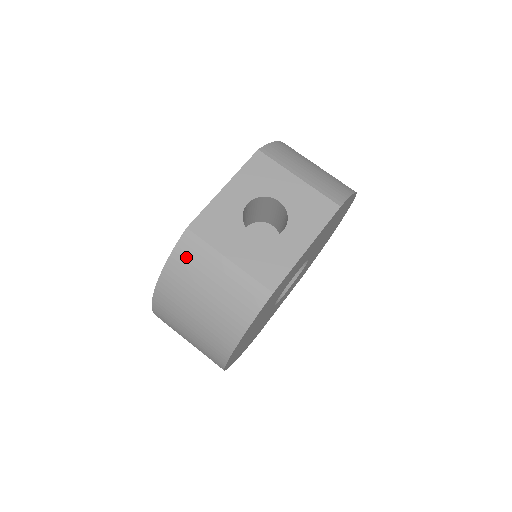
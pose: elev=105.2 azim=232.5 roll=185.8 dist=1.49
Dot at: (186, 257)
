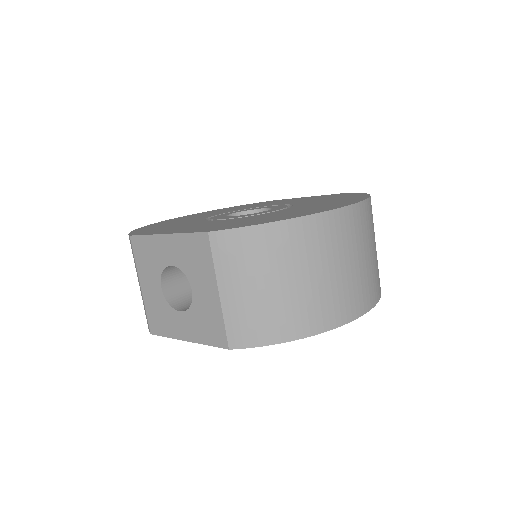
Dot at: occluded
